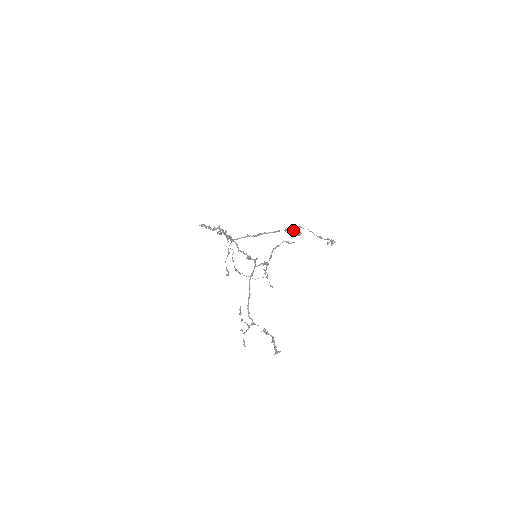
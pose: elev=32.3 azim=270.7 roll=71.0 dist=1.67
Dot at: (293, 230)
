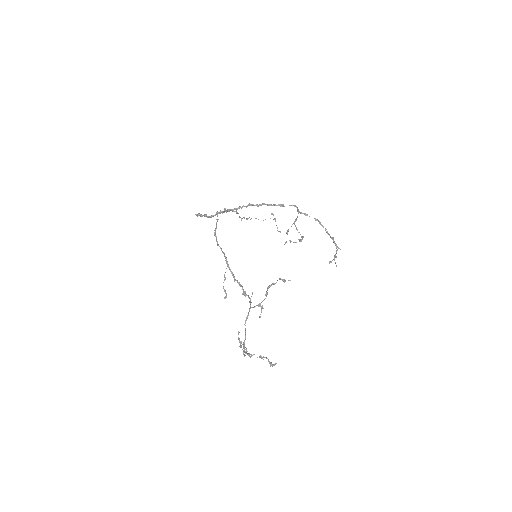
Dot at: (294, 242)
